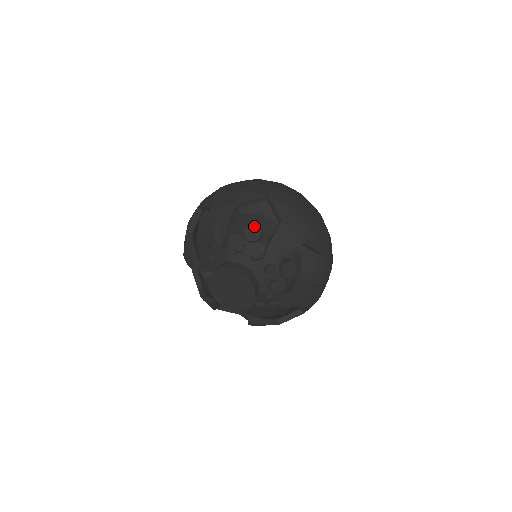
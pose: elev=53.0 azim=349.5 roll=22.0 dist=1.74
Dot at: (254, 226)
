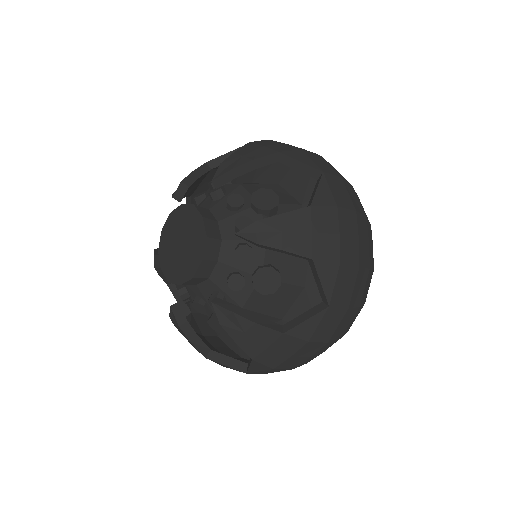
Dot at: occluded
